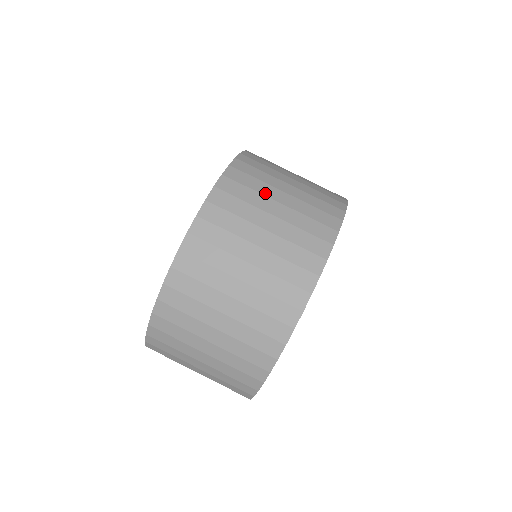
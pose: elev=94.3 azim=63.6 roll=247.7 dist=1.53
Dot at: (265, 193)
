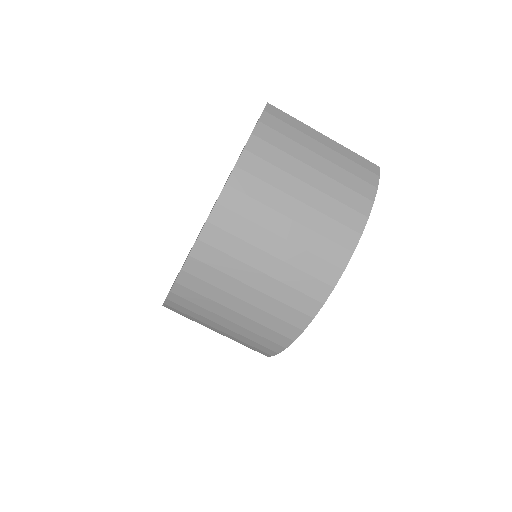
Dot at: (237, 276)
